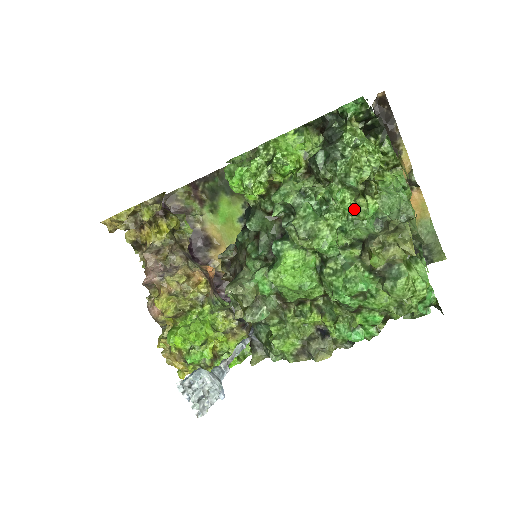
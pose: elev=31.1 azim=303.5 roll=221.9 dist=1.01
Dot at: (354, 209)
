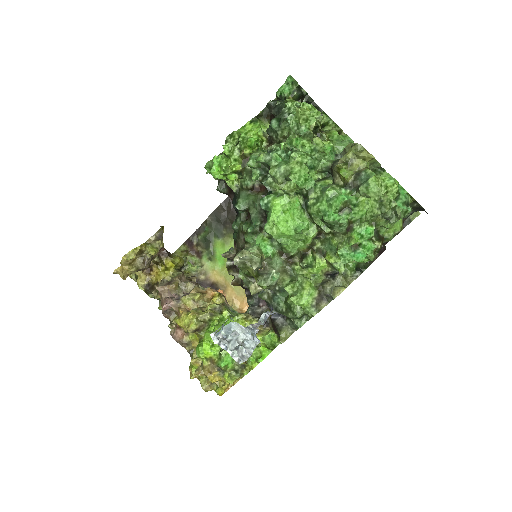
Dot at: (314, 149)
